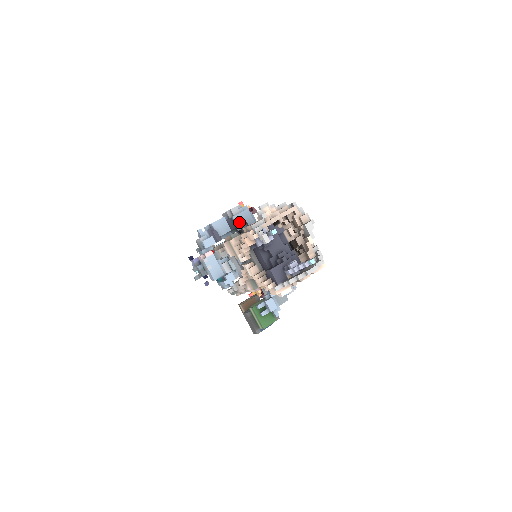
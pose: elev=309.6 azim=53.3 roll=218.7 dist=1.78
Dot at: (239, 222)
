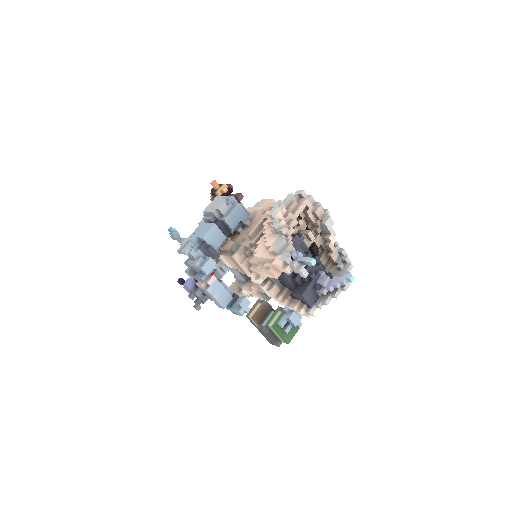
Dot at: (233, 224)
